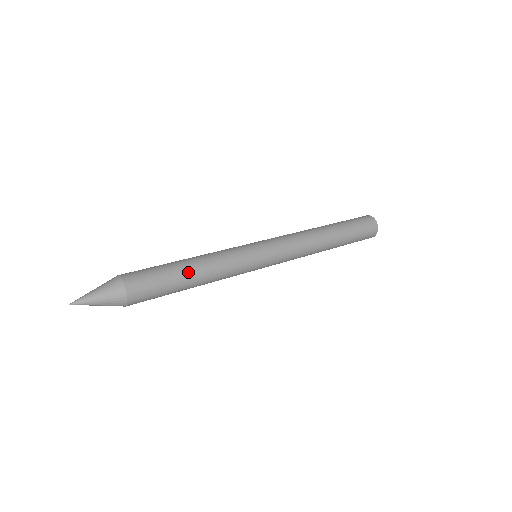
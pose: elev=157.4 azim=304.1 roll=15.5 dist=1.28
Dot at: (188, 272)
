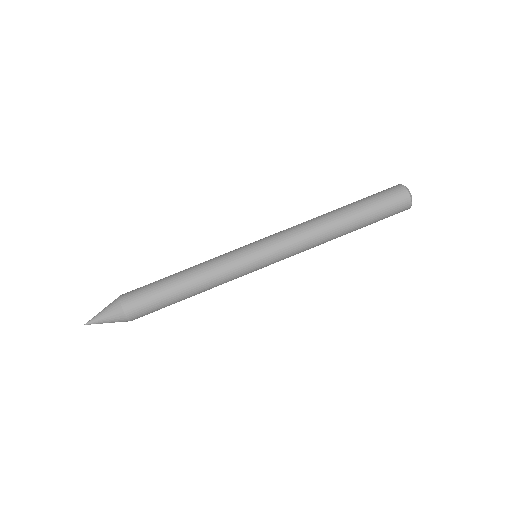
Dot at: (182, 294)
